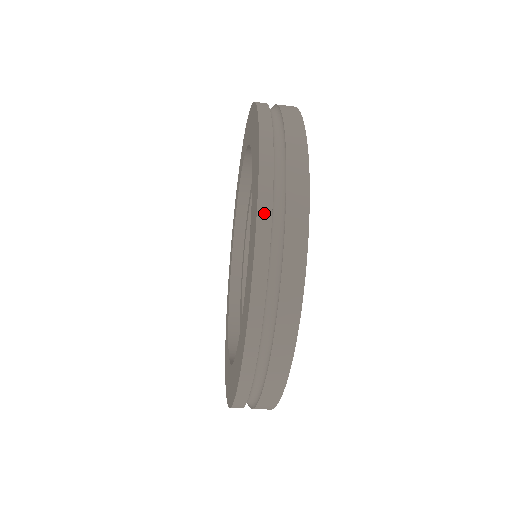
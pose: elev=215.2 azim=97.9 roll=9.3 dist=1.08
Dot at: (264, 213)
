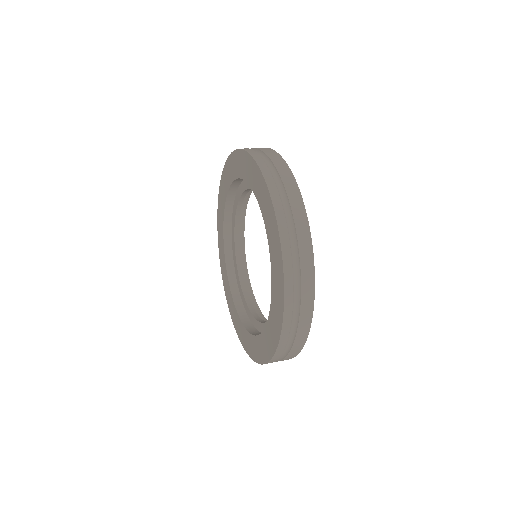
Dot at: (286, 250)
